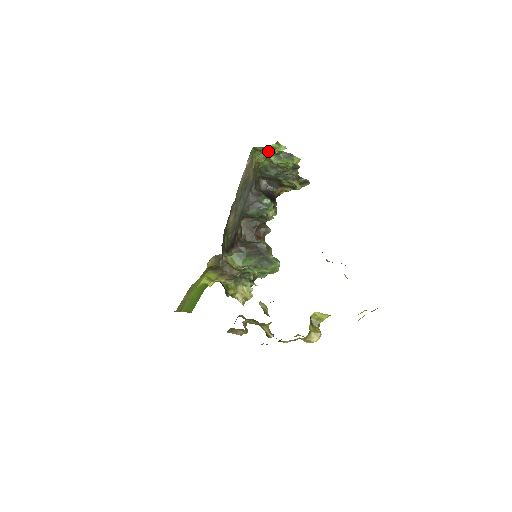
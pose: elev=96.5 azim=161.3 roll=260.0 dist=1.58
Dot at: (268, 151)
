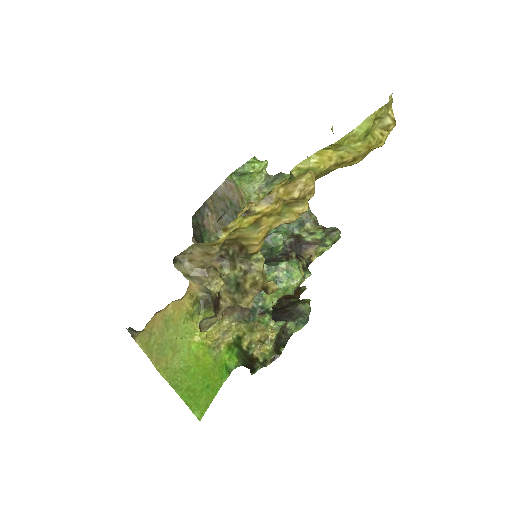
Dot at: (249, 170)
